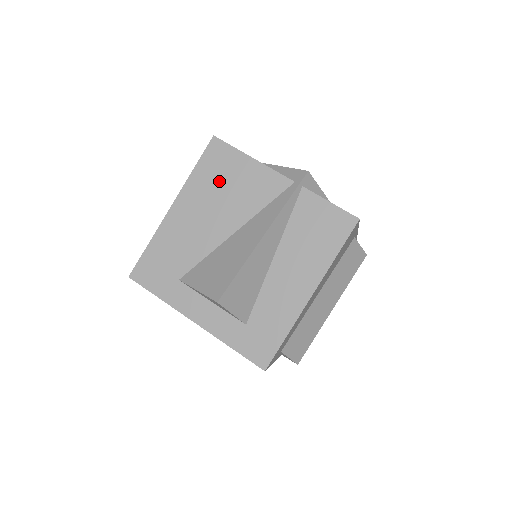
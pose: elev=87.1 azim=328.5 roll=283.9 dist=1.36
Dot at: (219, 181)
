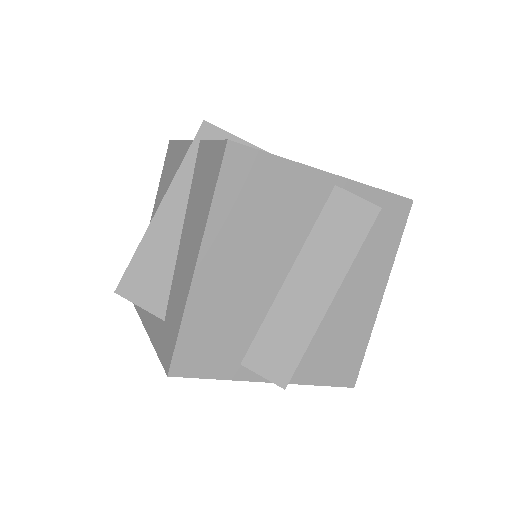
Dot at: (168, 178)
